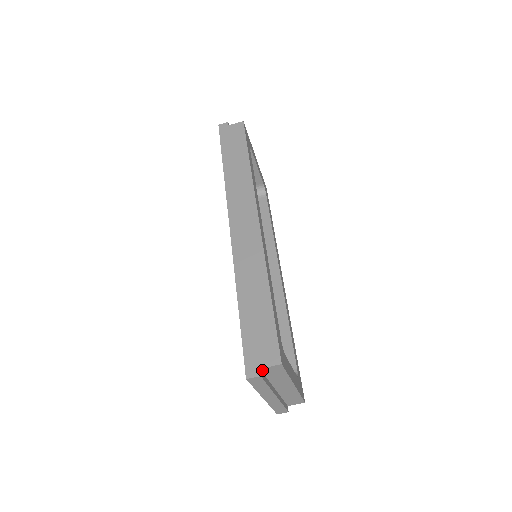
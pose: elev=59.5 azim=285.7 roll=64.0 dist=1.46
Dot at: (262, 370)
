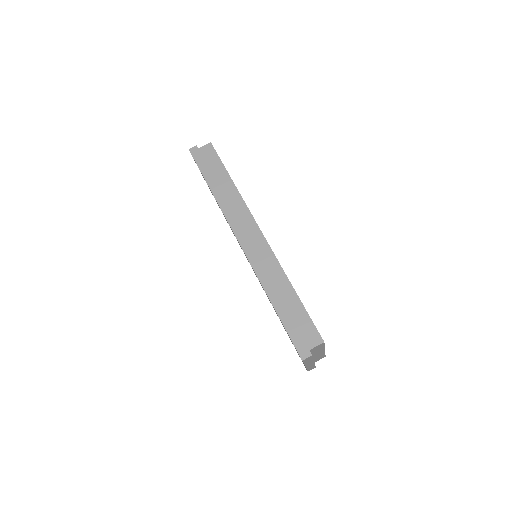
Dot at: (310, 350)
